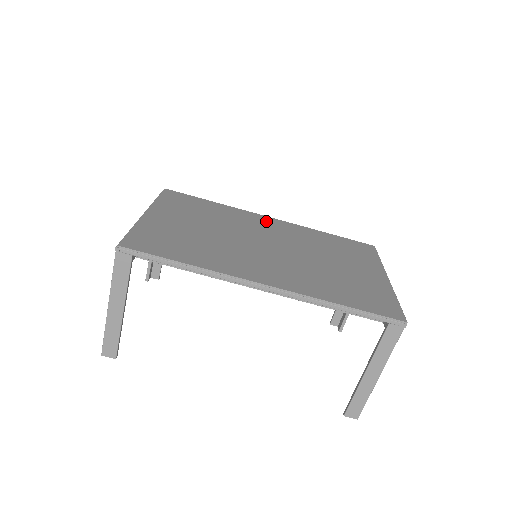
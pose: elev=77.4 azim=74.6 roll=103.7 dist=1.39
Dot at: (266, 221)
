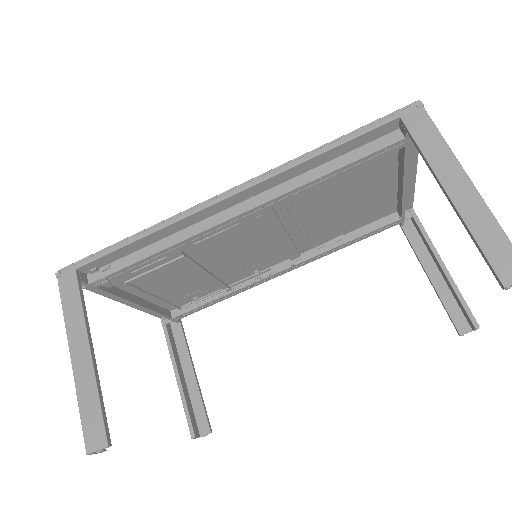
Dot at: occluded
